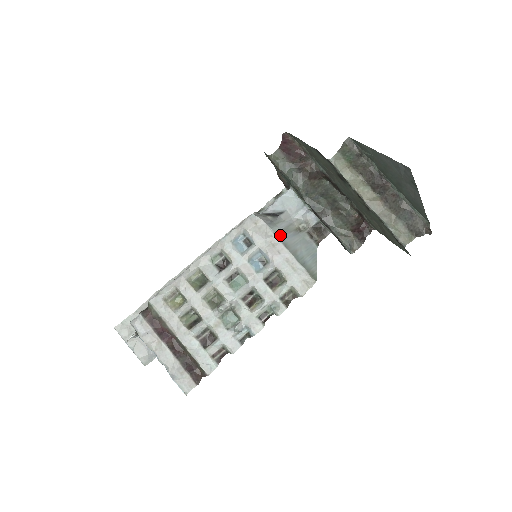
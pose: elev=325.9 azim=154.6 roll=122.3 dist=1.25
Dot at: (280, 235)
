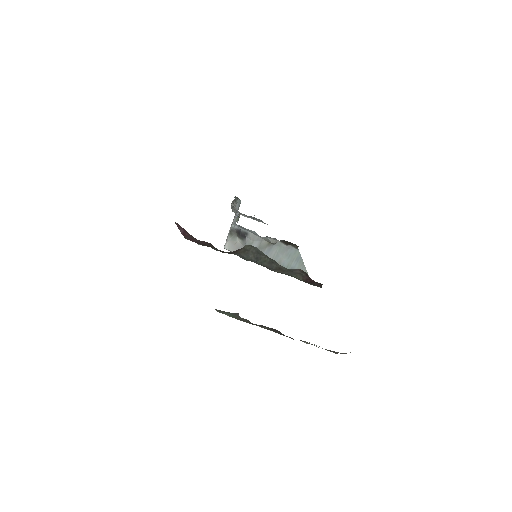
Dot at: occluded
